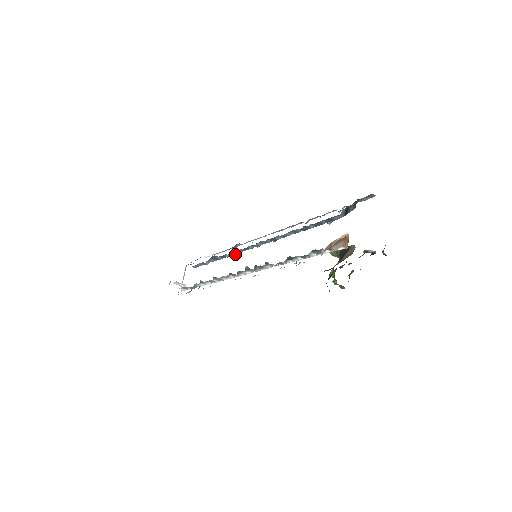
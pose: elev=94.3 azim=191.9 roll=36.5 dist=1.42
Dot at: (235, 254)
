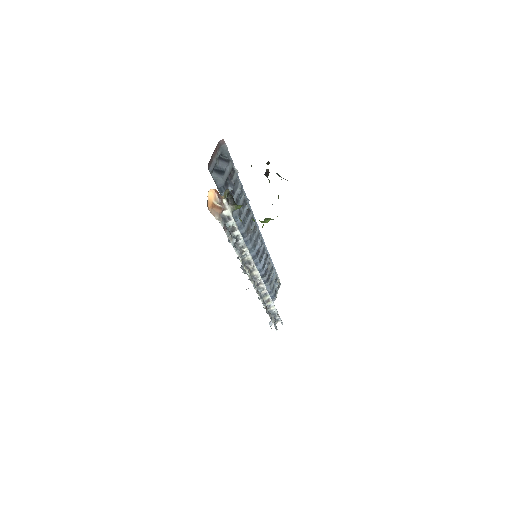
Dot at: (261, 267)
